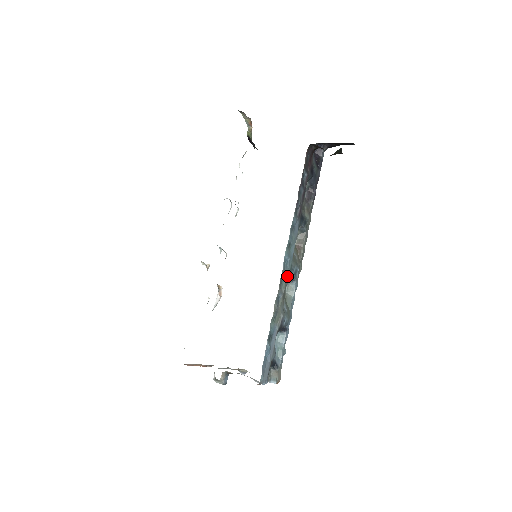
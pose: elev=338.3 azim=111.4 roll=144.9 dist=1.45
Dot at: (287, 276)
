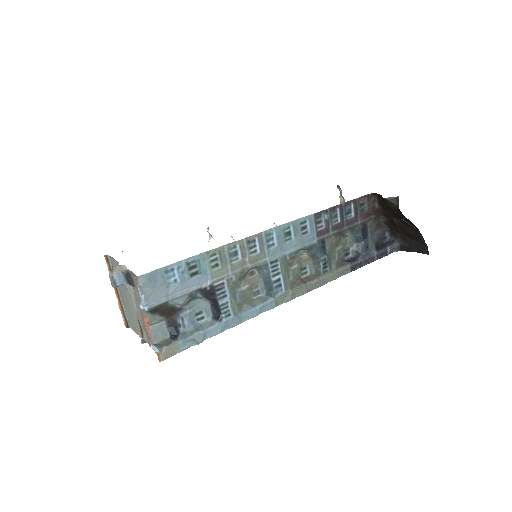
Dot at: (263, 258)
